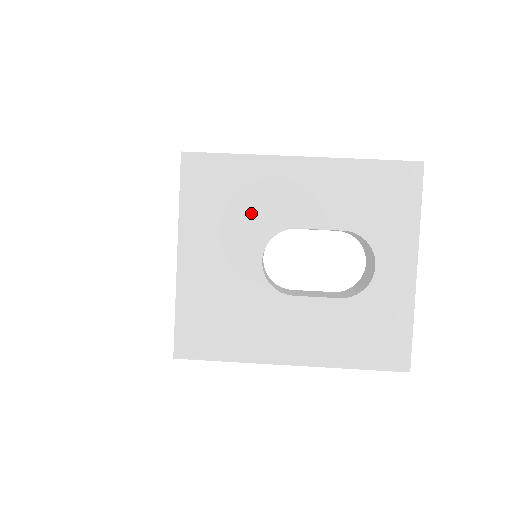
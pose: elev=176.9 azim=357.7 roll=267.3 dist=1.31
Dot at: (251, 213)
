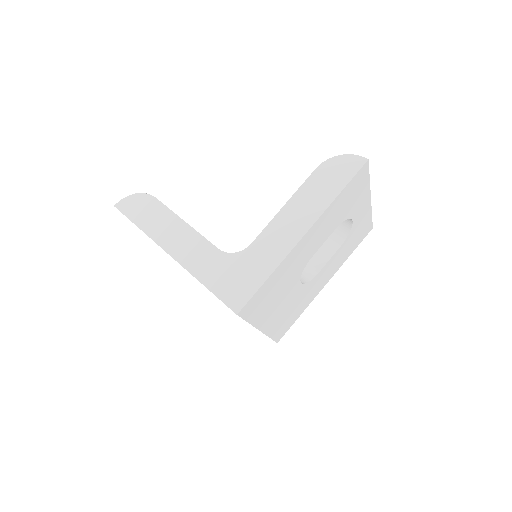
Dot at: (288, 281)
